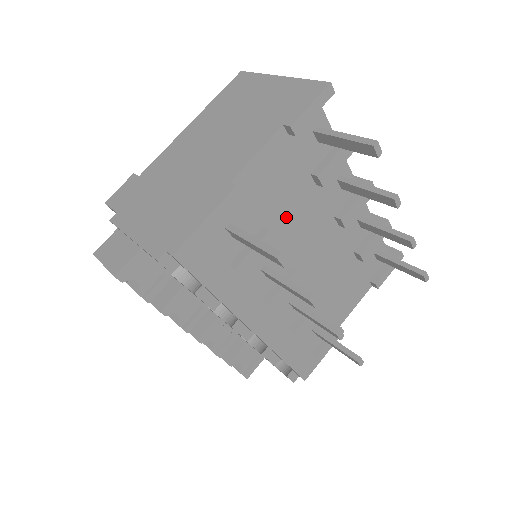
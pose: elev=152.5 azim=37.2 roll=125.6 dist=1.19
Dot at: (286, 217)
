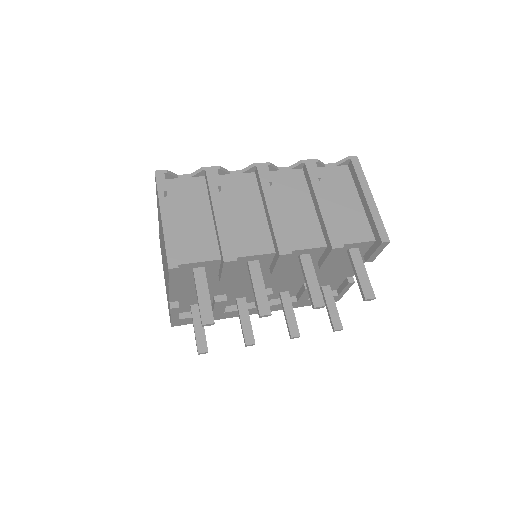
Dot at: (226, 287)
